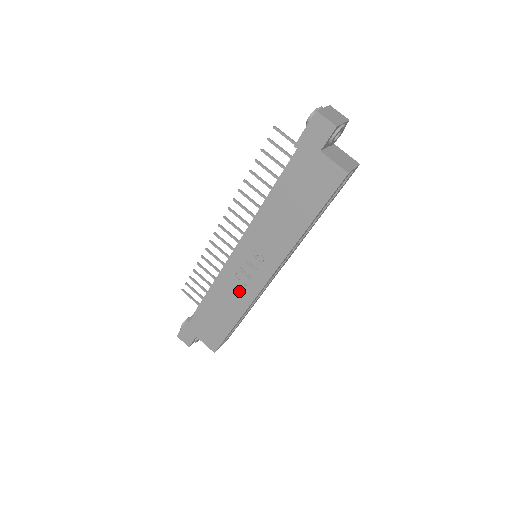
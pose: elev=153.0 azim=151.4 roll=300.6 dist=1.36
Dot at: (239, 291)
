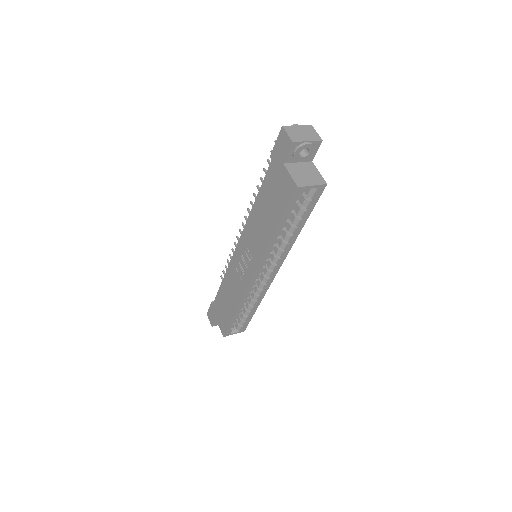
Dot at: (237, 283)
